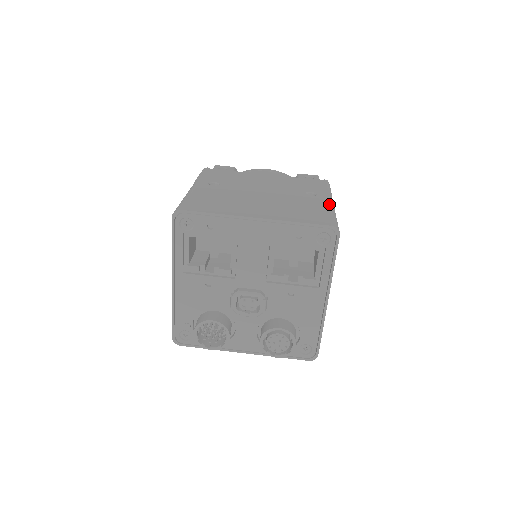
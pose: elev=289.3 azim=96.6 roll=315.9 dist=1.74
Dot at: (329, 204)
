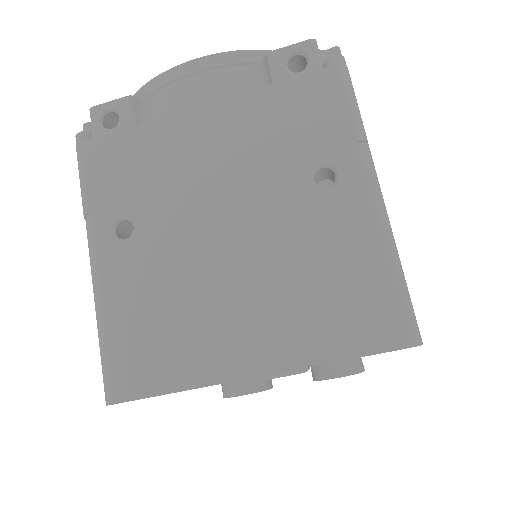
Dot at: (375, 222)
